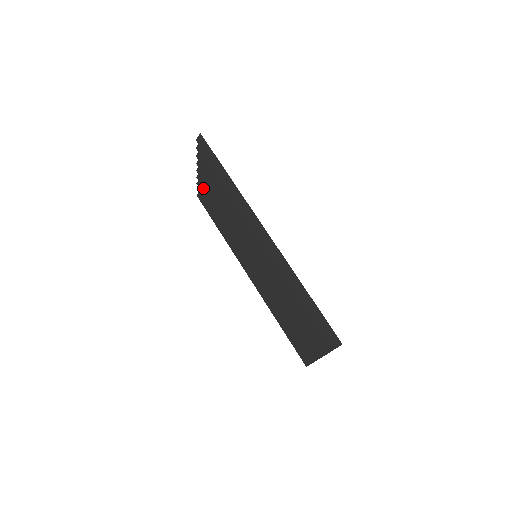
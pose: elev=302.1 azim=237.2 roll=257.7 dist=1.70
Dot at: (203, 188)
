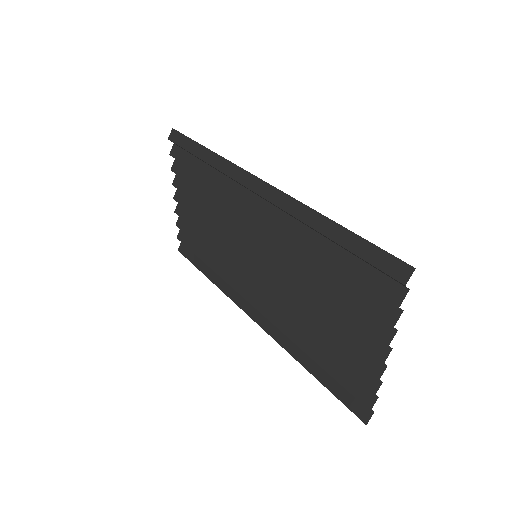
Dot at: occluded
